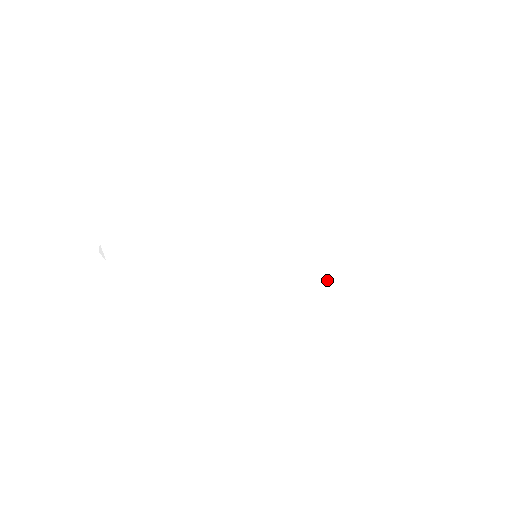
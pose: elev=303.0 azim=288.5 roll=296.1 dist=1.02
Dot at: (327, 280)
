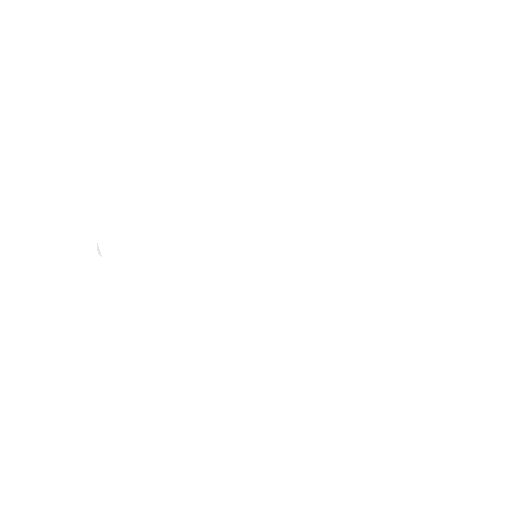
Dot at: (327, 278)
